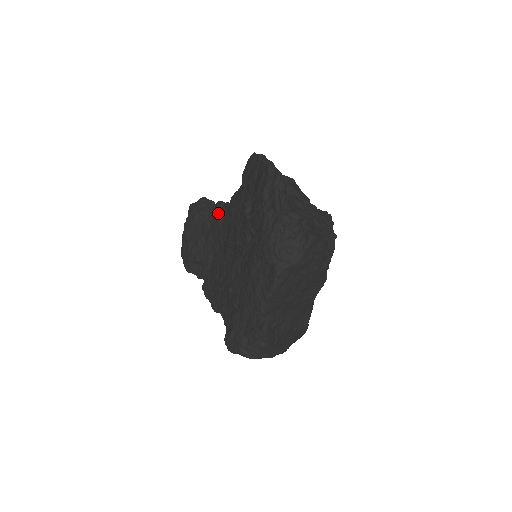
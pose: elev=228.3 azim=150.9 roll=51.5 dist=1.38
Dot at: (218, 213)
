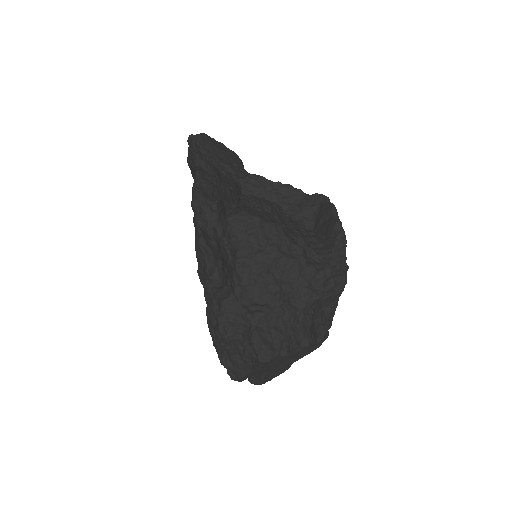
Dot at: occluded
